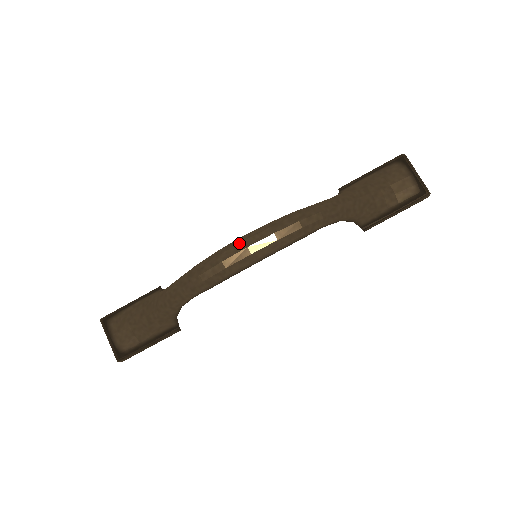
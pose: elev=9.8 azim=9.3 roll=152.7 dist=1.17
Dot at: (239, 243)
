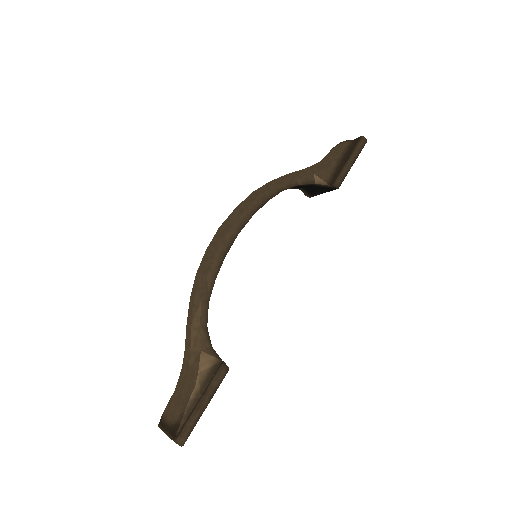
Dot at: (216, 232)
